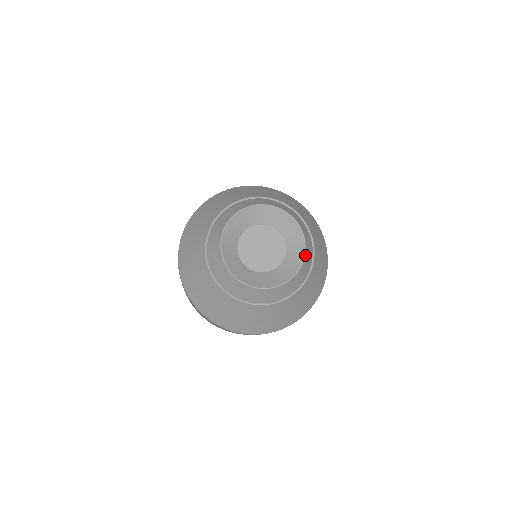
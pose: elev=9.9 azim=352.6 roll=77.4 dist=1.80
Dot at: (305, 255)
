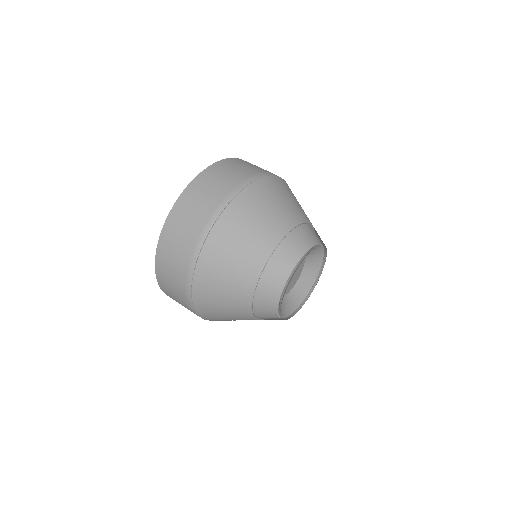
Dot at: (320, 268)
